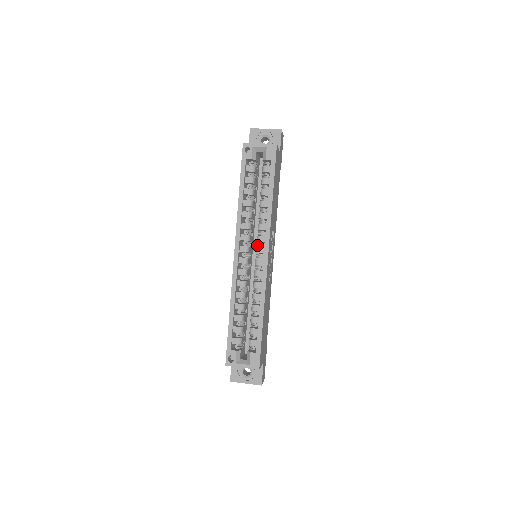
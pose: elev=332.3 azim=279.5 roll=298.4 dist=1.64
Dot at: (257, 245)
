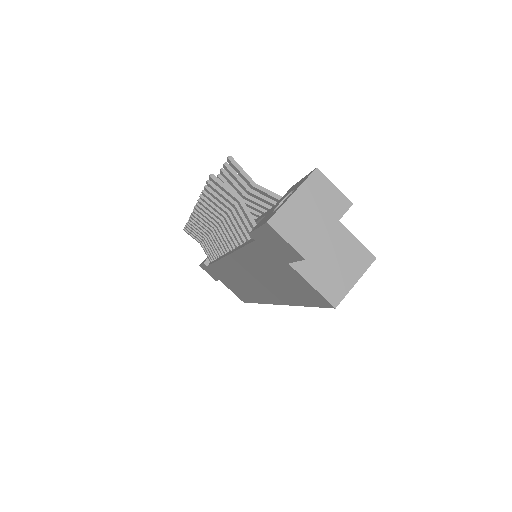
Dot at: occluded
